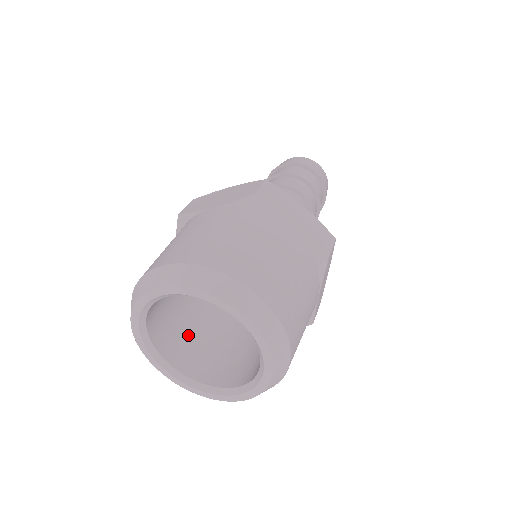
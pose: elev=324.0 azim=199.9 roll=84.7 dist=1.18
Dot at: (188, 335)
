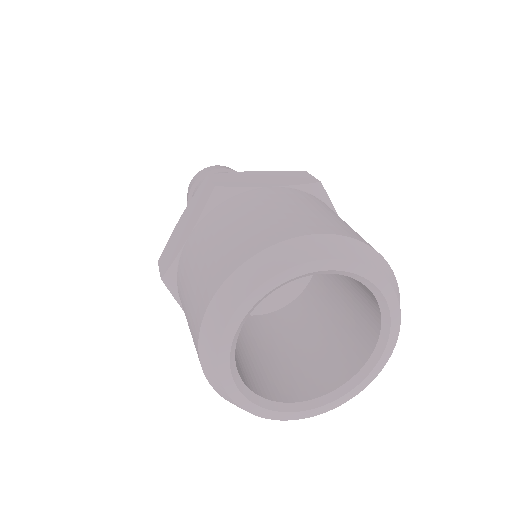
Dot at: (278, 368)
